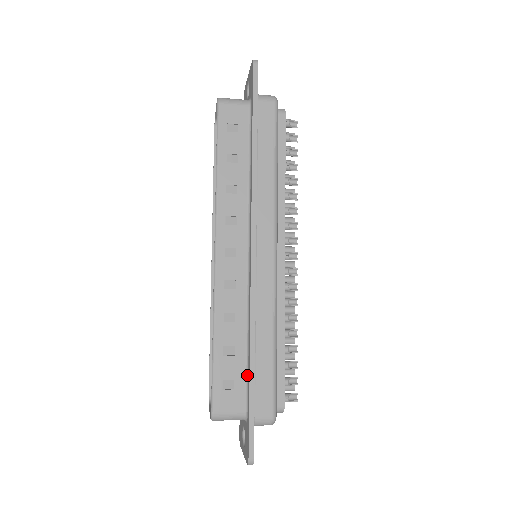
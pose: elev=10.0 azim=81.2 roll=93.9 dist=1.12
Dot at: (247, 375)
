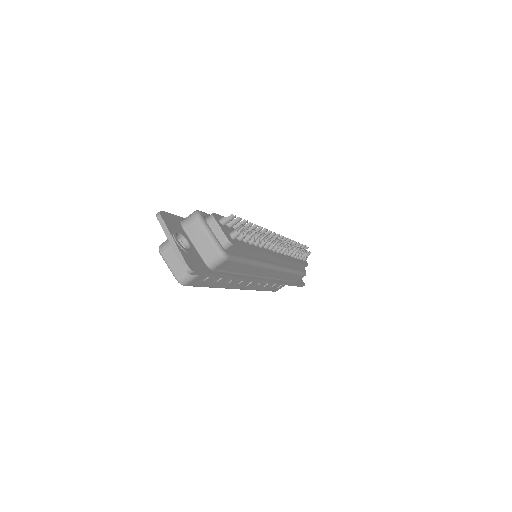
Dot at: occluded
